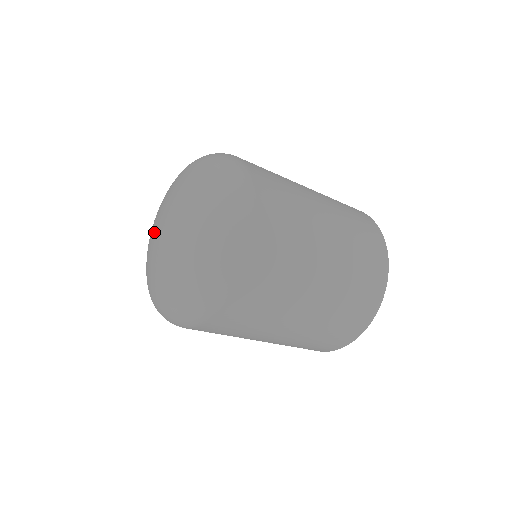
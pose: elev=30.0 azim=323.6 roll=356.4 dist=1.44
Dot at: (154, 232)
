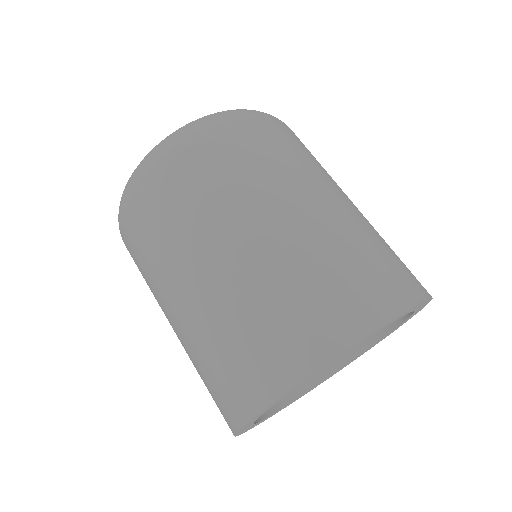
Dot at: occluded
